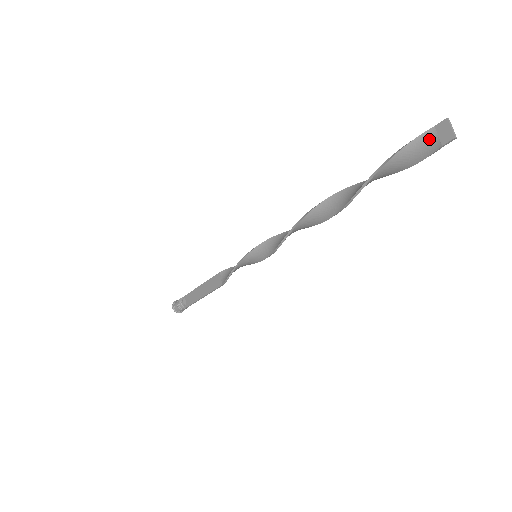
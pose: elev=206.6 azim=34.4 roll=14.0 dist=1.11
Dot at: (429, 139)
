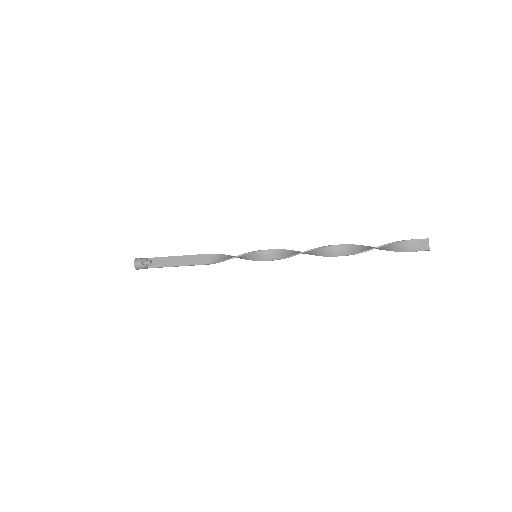
Dot at: (416, 244)
